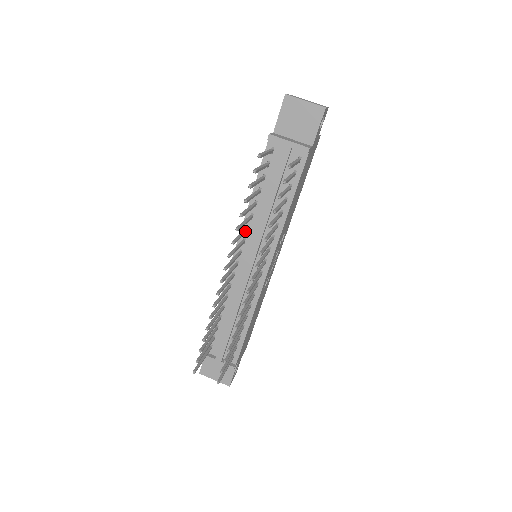
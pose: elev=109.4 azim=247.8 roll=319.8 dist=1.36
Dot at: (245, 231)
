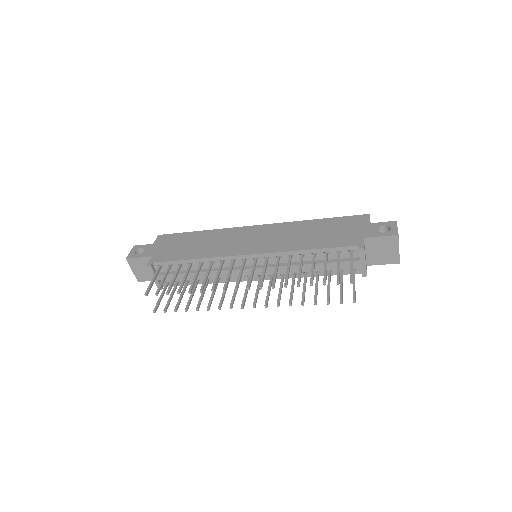
Dot at: occluded
